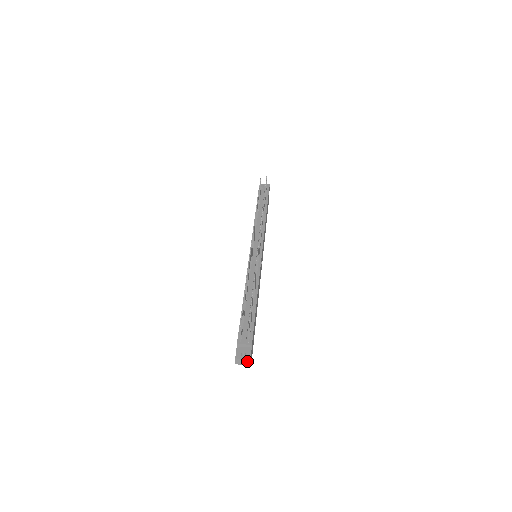
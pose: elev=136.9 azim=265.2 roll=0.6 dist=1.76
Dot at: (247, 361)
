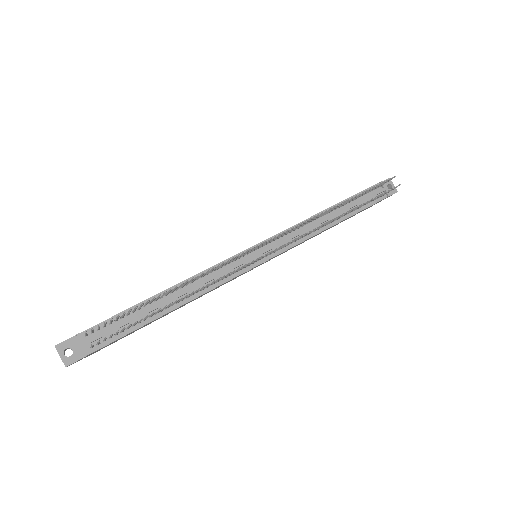
Dot at: (64, 362)
